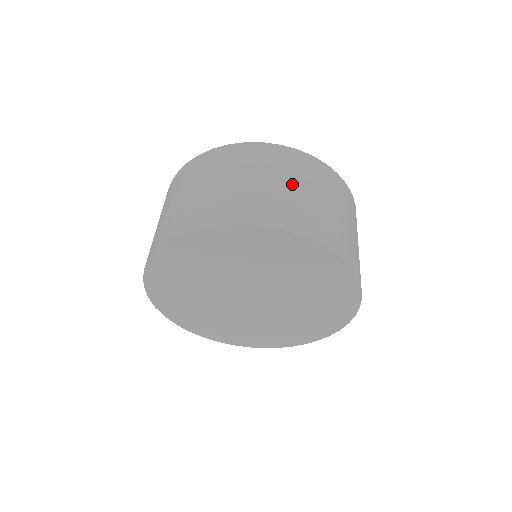
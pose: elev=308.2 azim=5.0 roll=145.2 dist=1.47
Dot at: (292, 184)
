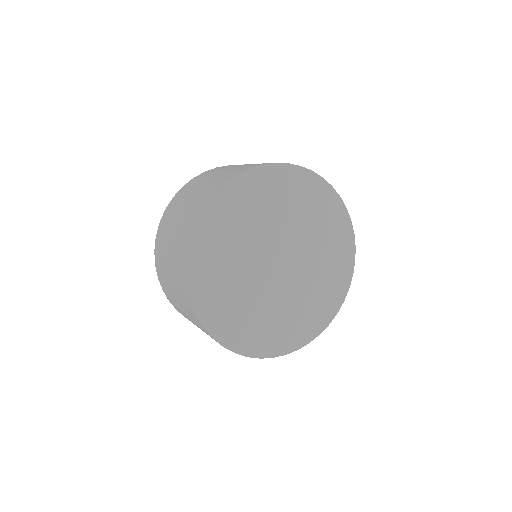
Dot at: occluded
